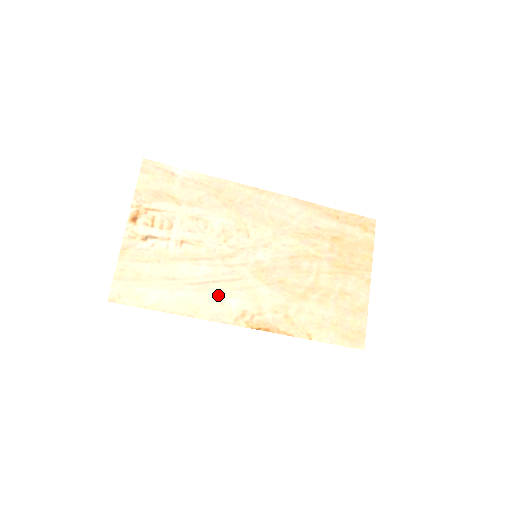
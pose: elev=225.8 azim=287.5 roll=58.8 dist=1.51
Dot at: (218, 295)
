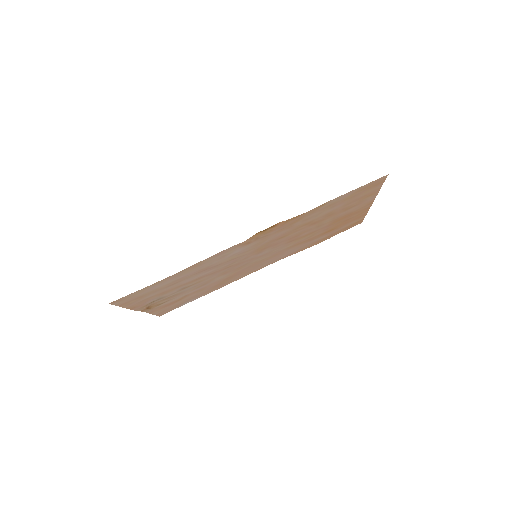
Dot at: (221, 260)
